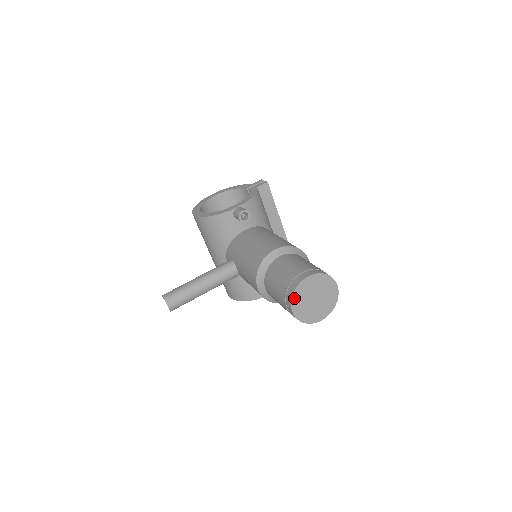
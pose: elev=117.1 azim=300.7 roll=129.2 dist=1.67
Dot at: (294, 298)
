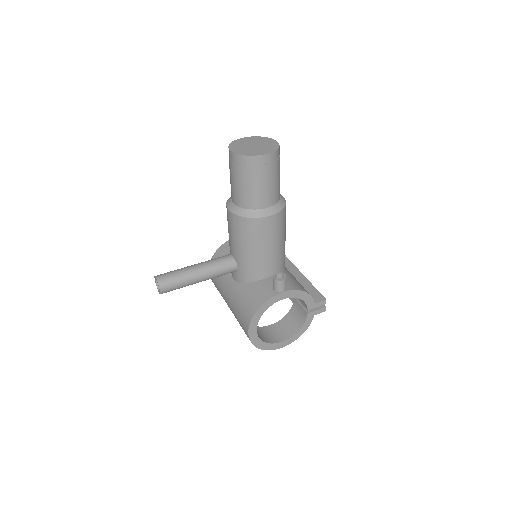
Dot at: (231, 145)
